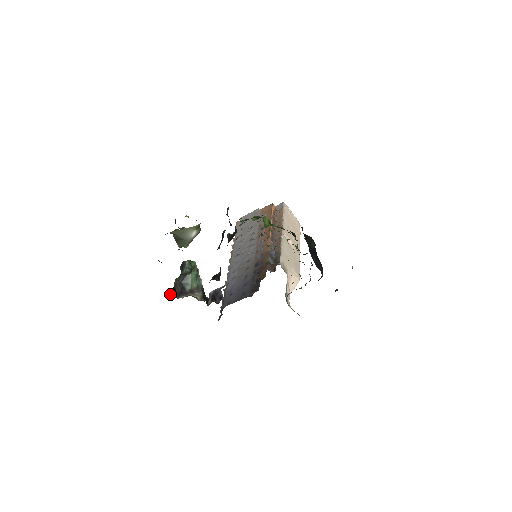
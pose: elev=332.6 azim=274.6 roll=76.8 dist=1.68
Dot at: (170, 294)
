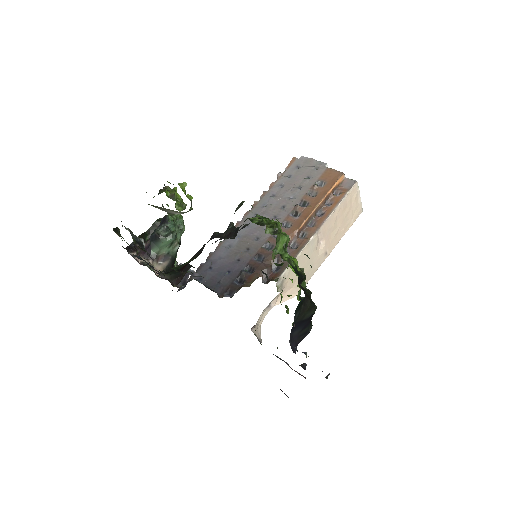
Dot at: (133, 244)
